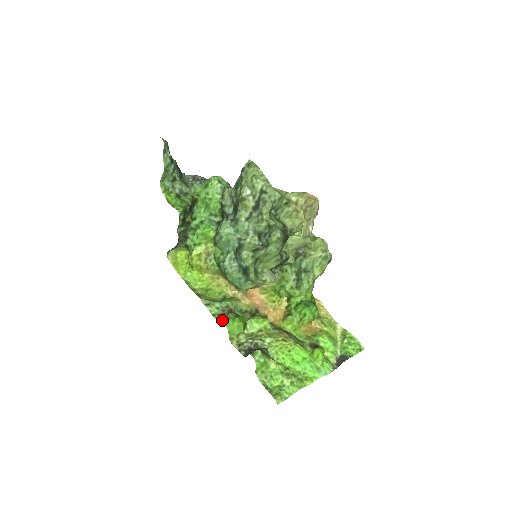
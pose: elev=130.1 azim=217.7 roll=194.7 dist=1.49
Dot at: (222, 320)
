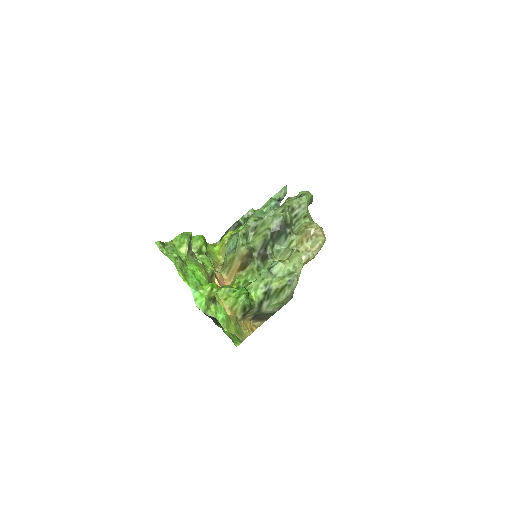
Dot at: occluded
